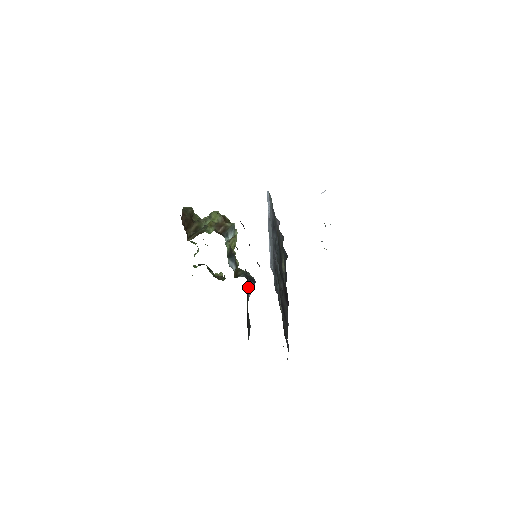
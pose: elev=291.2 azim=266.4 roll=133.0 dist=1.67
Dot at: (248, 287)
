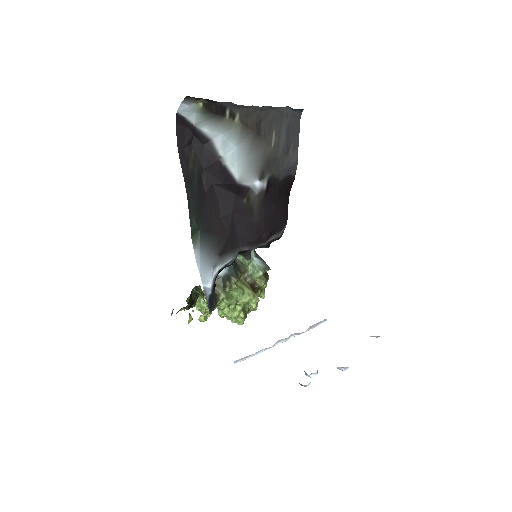
Dot at: (216, 250)
